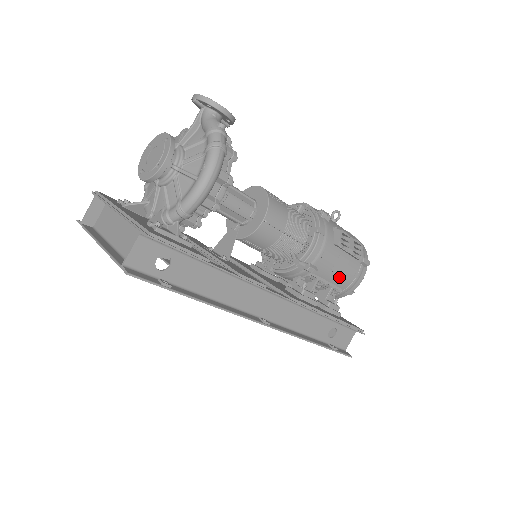
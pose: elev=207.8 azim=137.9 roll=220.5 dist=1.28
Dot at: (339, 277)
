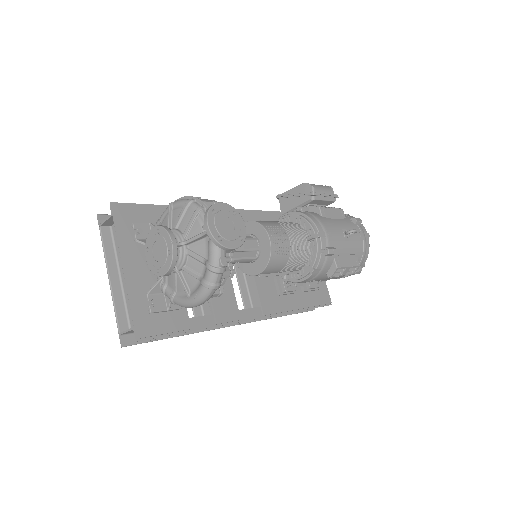
Dot at: occluded
